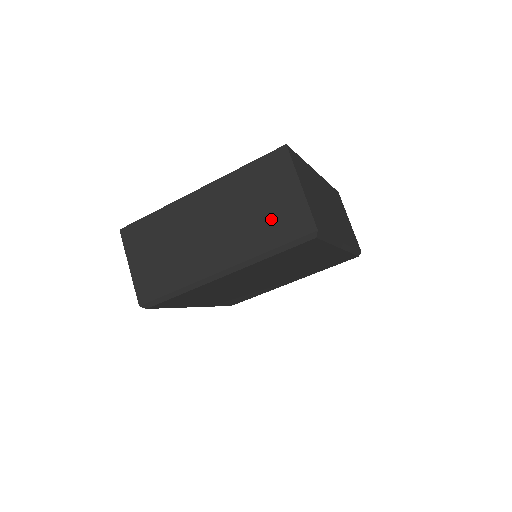
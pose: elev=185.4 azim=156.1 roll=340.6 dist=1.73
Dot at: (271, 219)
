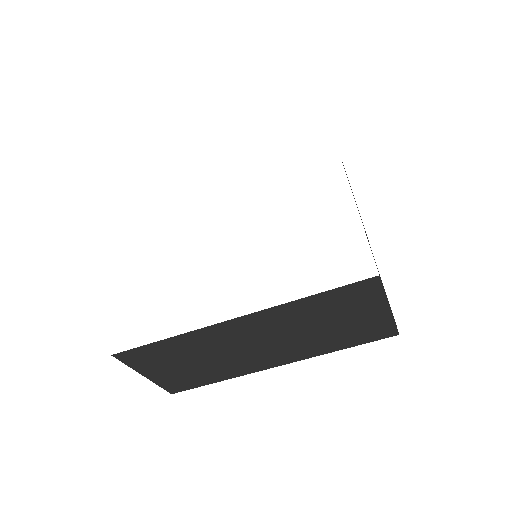
Dot at: (345, 332)
